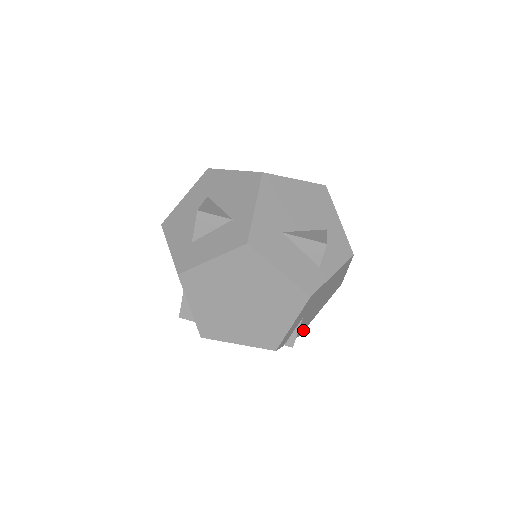
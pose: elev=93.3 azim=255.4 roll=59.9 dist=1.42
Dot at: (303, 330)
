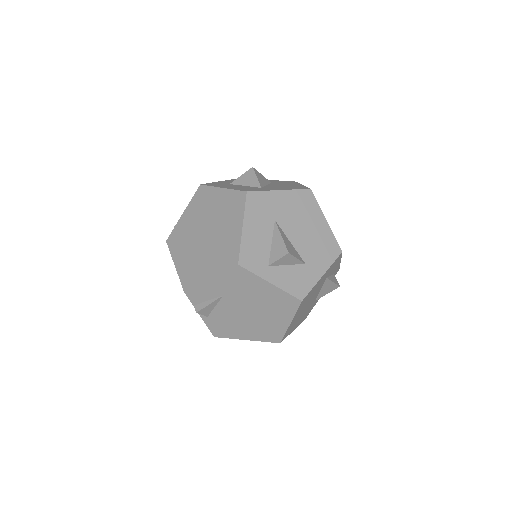
Dot at: (221, 335)
